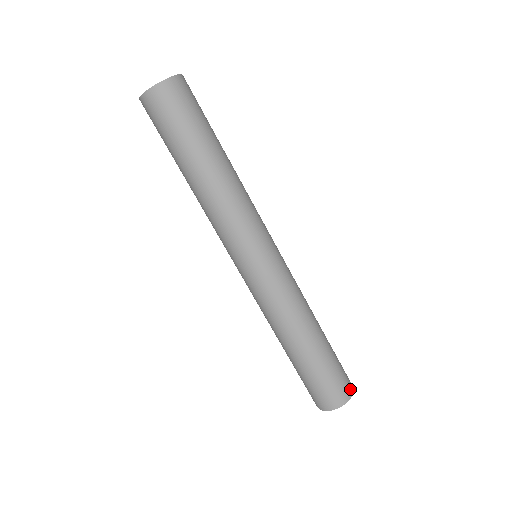
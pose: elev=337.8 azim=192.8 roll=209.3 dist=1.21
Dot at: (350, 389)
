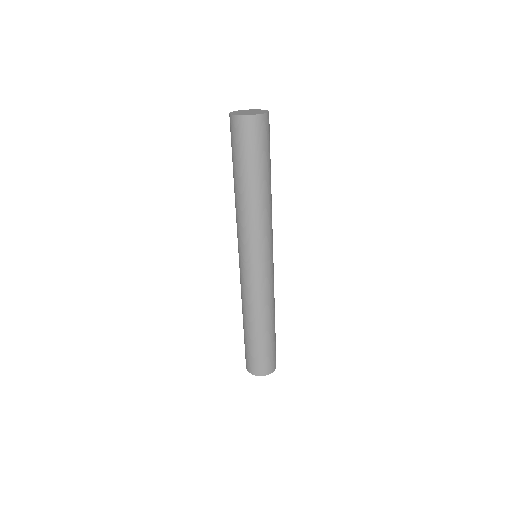
Dot at: occluded
